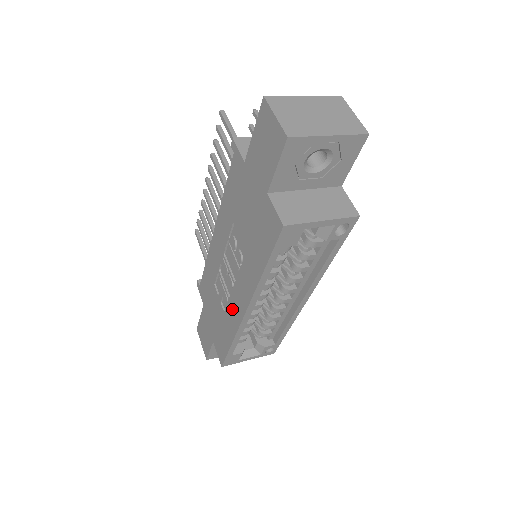
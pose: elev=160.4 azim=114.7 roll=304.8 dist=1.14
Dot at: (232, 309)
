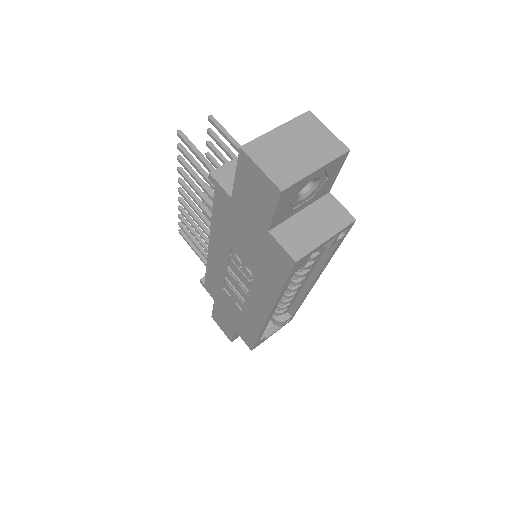
Dot at: (251, 312)
